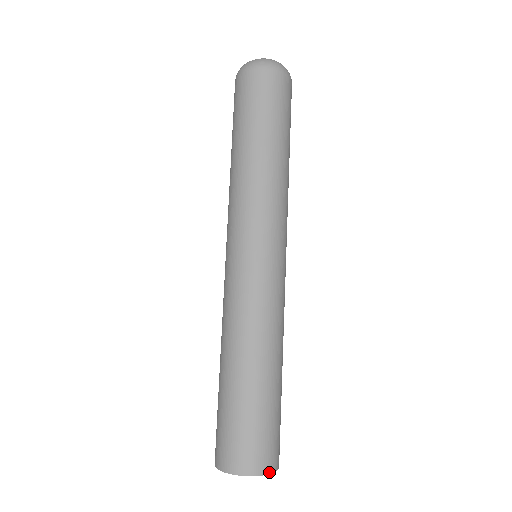
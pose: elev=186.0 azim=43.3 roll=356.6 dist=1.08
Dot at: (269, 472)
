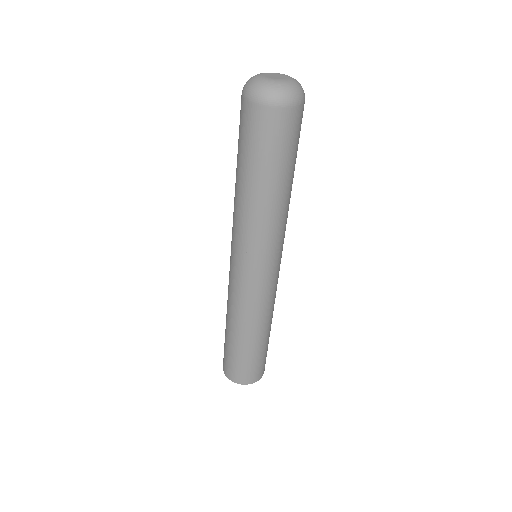
Dot at: (242, 384)
